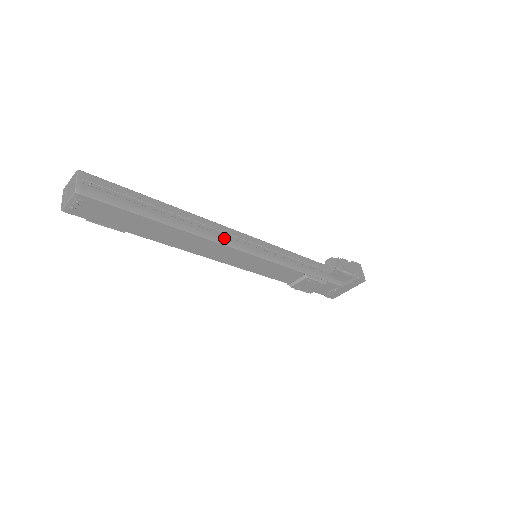
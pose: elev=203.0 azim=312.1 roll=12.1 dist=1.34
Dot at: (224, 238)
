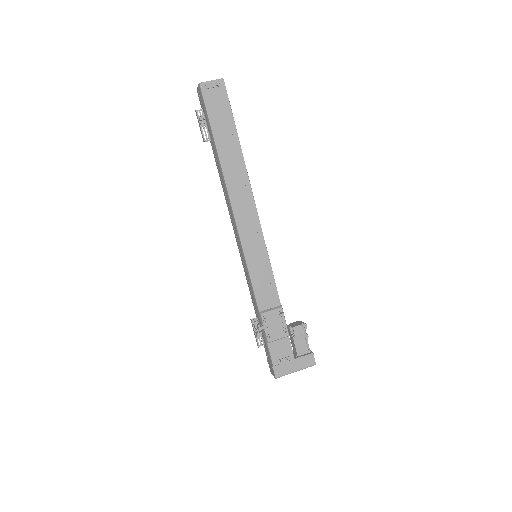
Dot at: occluded
